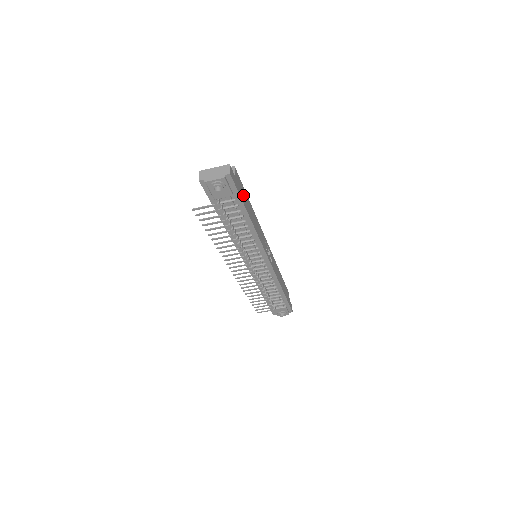
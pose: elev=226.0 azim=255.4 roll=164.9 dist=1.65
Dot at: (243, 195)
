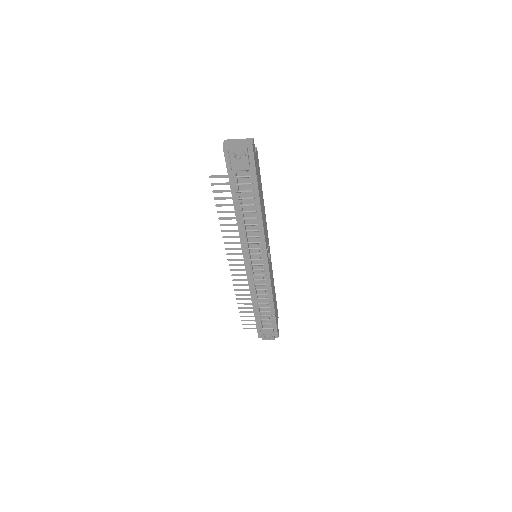
Dot at: (258, 178)
